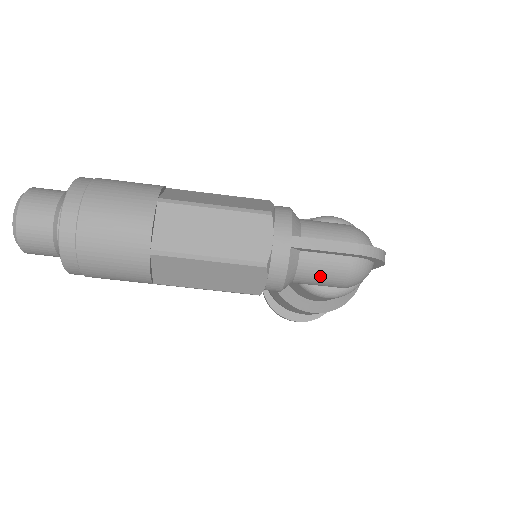
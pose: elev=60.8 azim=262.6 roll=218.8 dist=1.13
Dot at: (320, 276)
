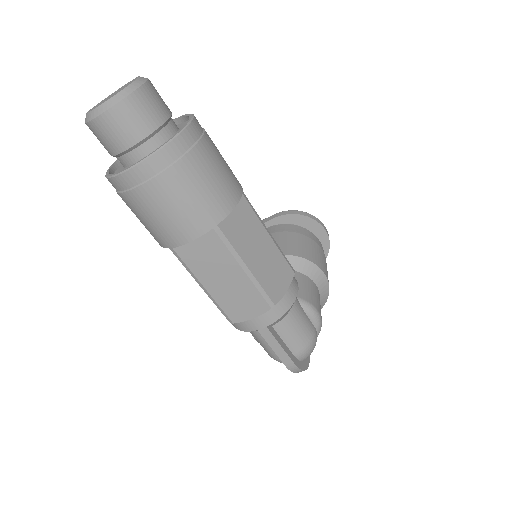
Dot at: (259, 341)
